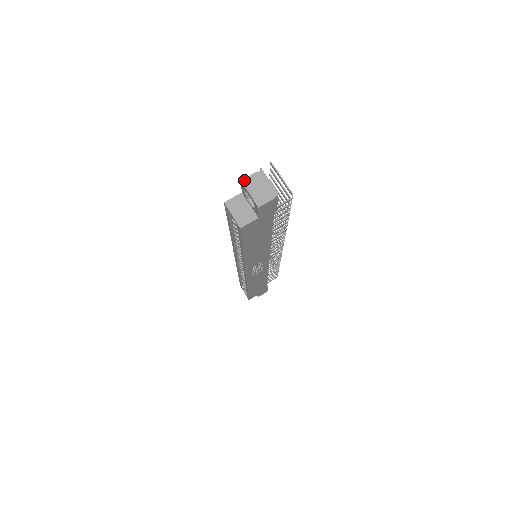
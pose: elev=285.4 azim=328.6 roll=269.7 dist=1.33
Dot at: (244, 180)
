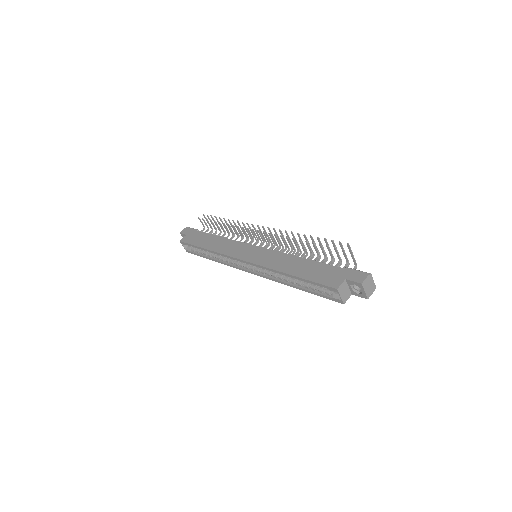
Dot at: (363, 283)
